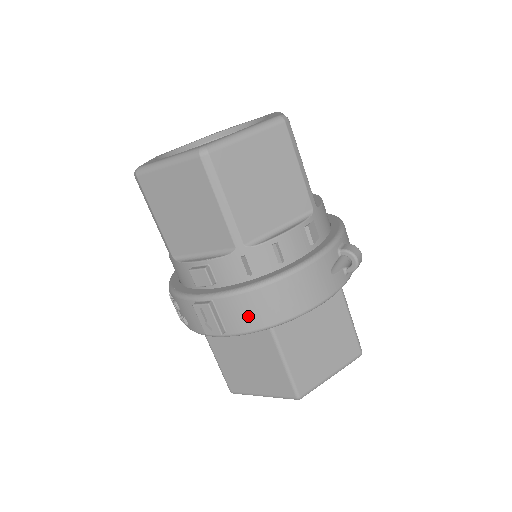
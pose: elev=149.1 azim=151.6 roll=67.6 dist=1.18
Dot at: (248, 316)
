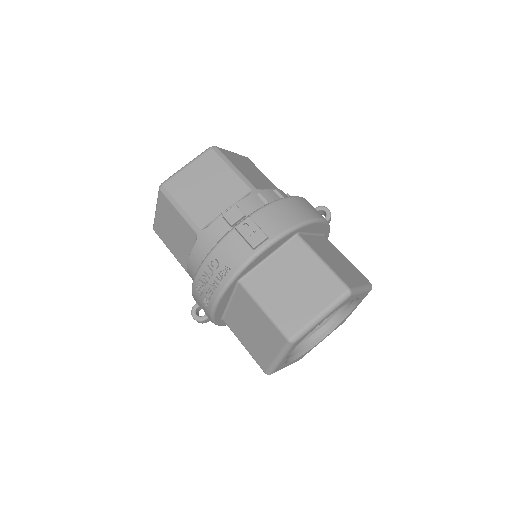
Dot at: (281, 219)
